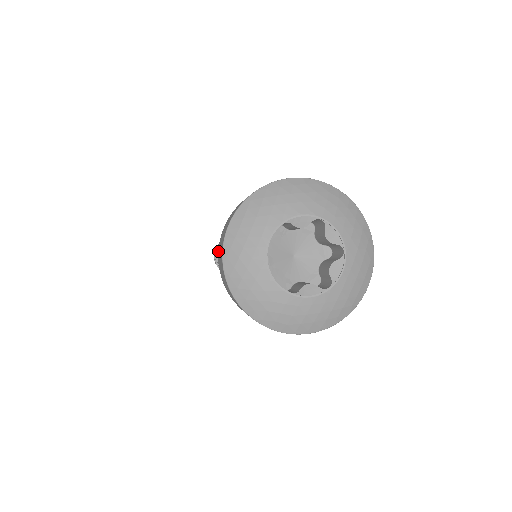
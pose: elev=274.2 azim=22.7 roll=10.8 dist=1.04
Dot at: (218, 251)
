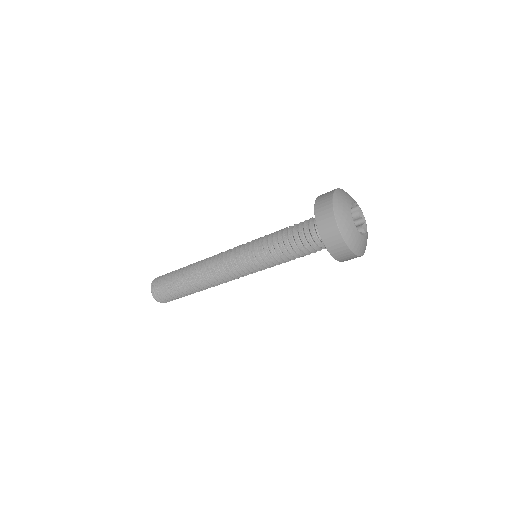
Dot at: (316, 218)
